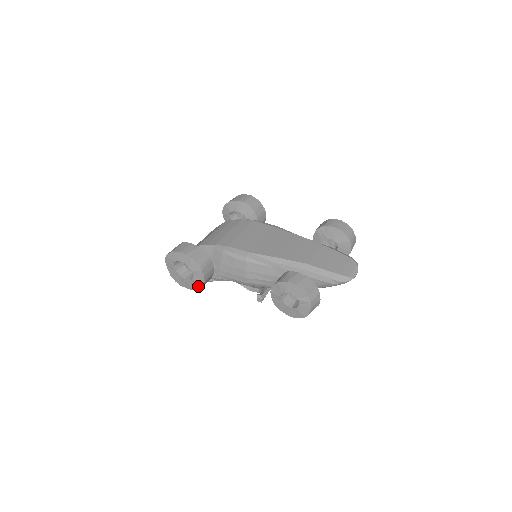
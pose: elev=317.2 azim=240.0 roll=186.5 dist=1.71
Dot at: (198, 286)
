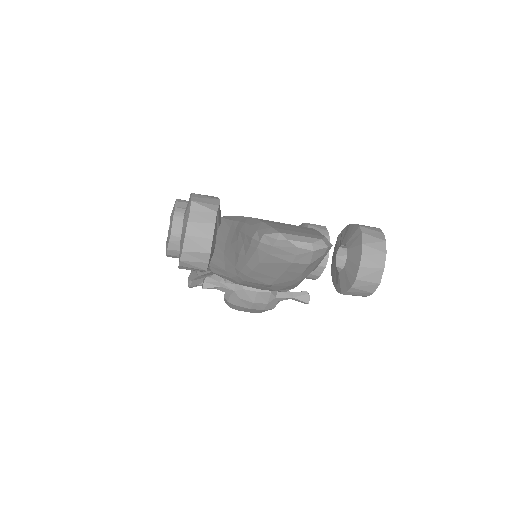
Dot at: (168, 245)
